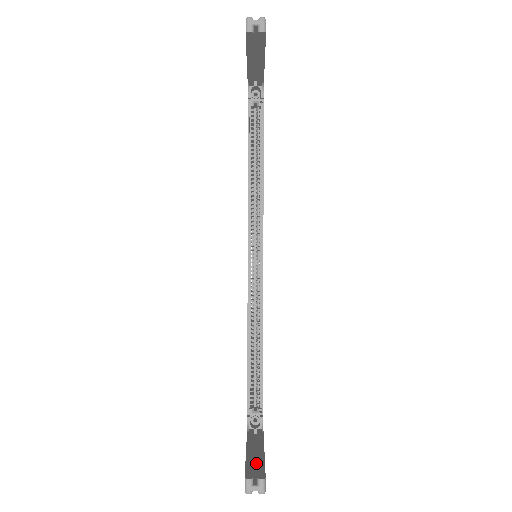
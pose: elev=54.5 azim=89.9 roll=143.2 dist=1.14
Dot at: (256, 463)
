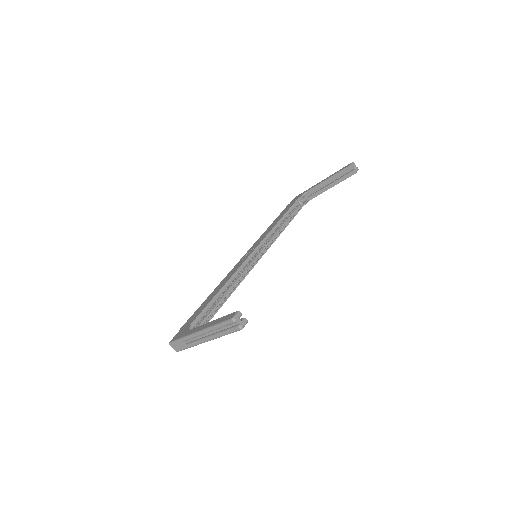
Dot at: (220, 328)
